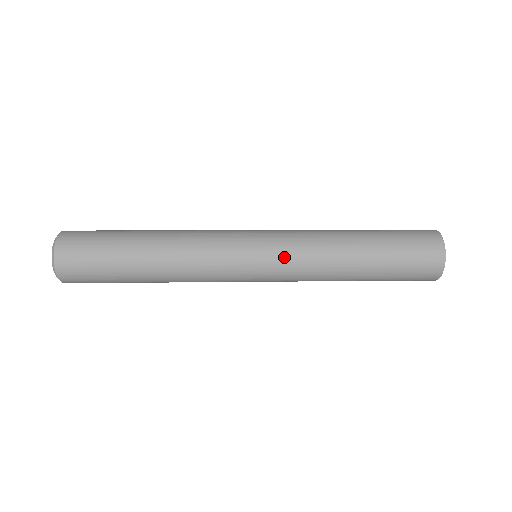
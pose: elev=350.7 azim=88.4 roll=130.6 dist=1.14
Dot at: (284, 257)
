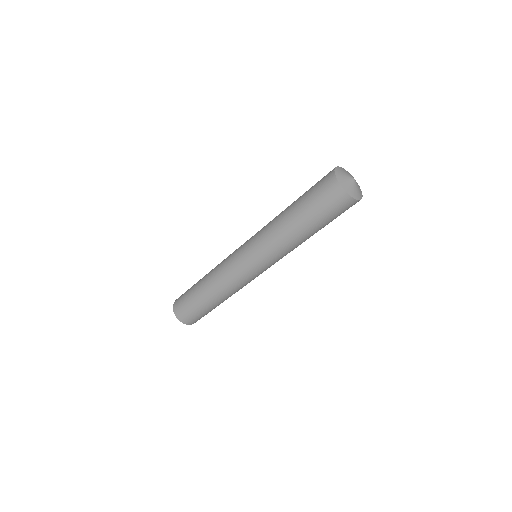
Dot at: (254, 241)
